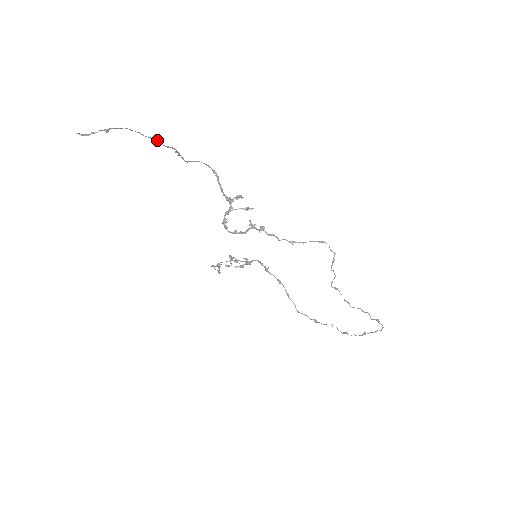
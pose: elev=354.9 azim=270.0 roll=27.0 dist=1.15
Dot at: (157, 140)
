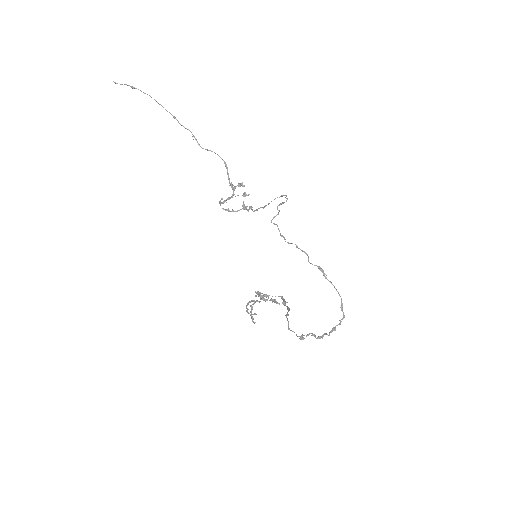
Dot at: (176, 119)
